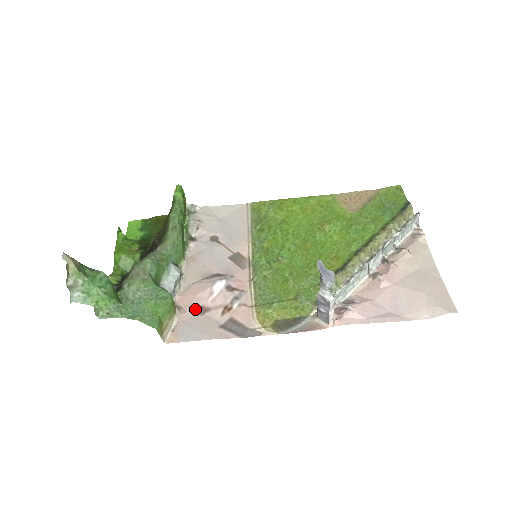
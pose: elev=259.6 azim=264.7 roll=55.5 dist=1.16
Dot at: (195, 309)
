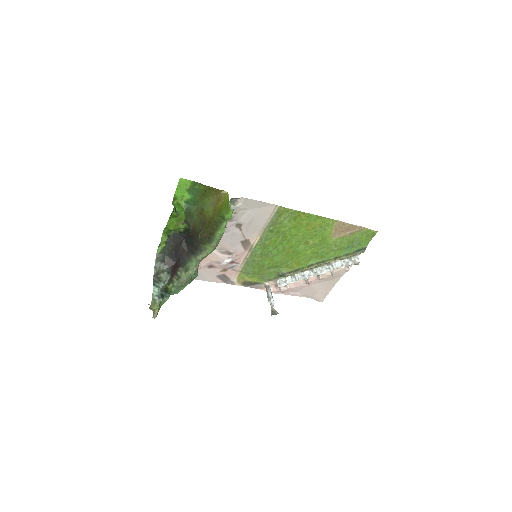
Dot at: (207, 266)
